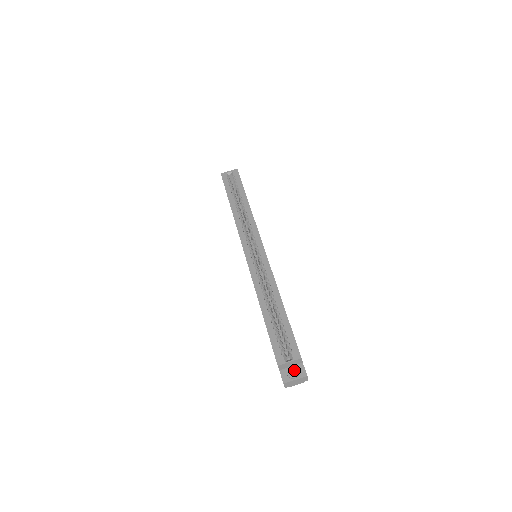
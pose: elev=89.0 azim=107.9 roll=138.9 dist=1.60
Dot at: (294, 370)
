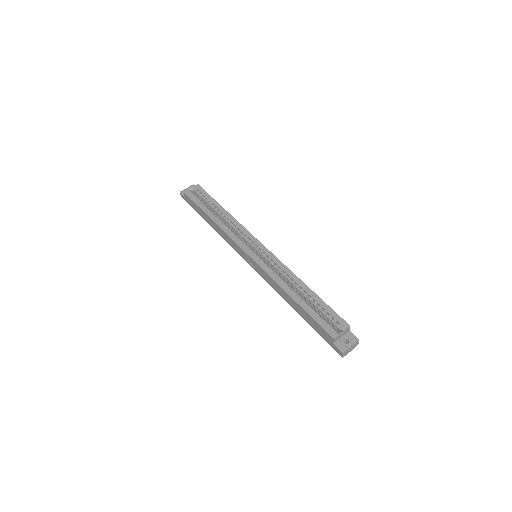
Dot at: (346, 339)
